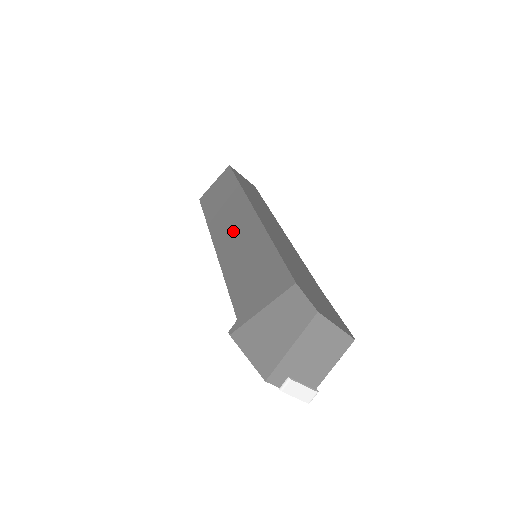
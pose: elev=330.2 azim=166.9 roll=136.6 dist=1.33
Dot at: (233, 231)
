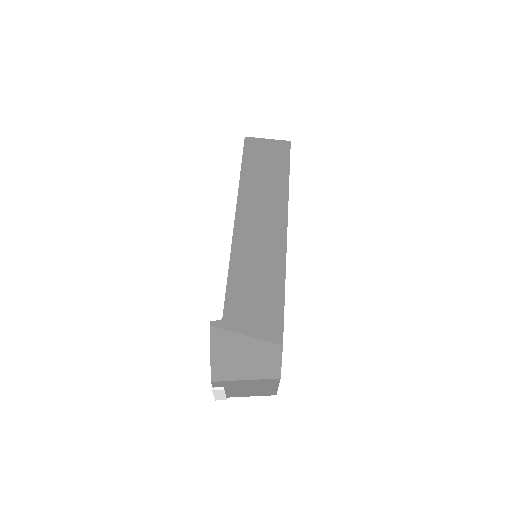
Dot at: (259, 225)
